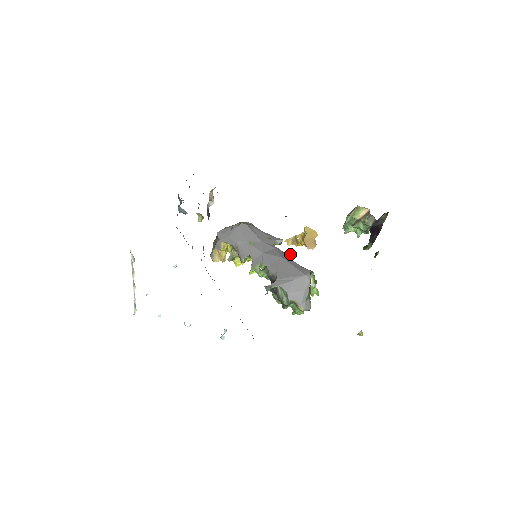
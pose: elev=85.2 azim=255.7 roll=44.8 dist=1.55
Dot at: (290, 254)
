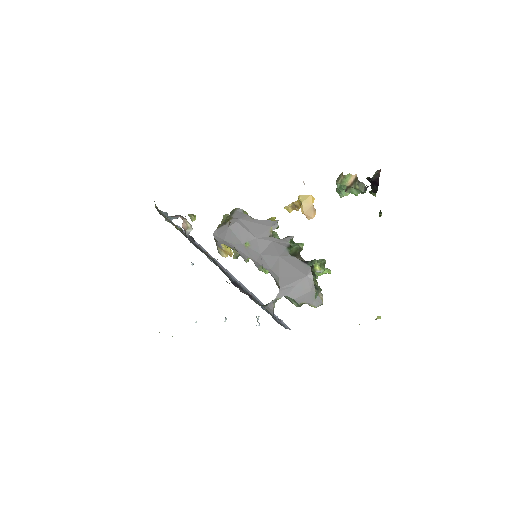
Dot at: (290, 237)
